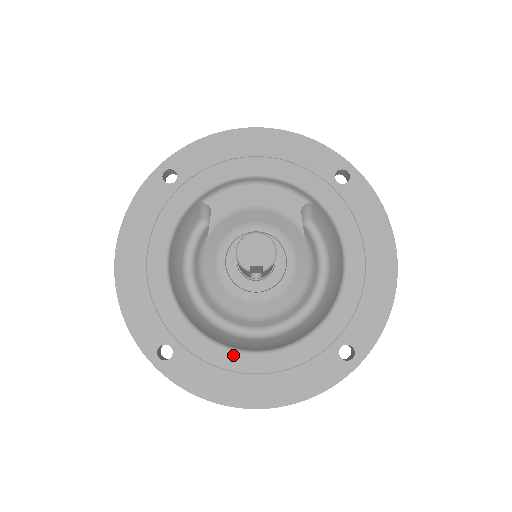
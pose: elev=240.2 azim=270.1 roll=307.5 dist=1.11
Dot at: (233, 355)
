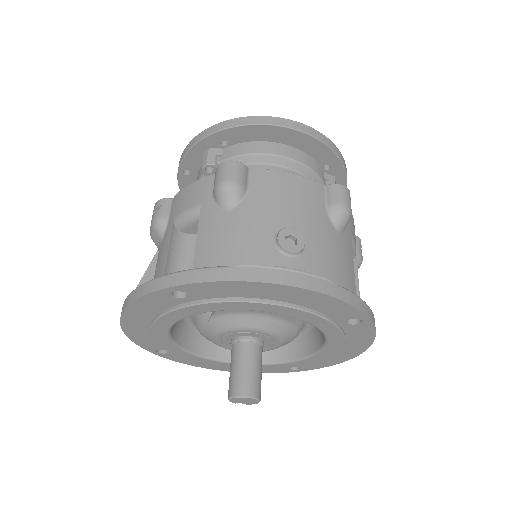
Dot at: (213, 362)
